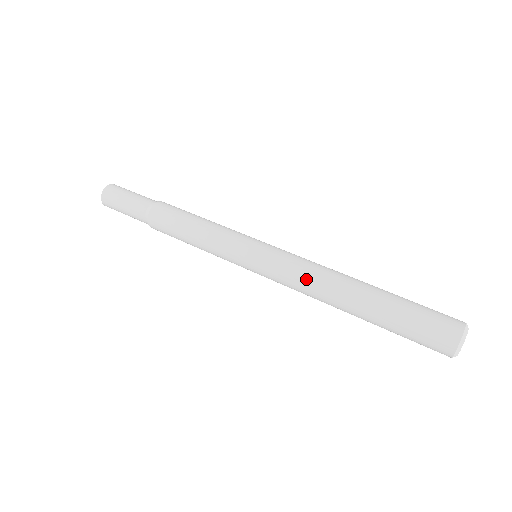
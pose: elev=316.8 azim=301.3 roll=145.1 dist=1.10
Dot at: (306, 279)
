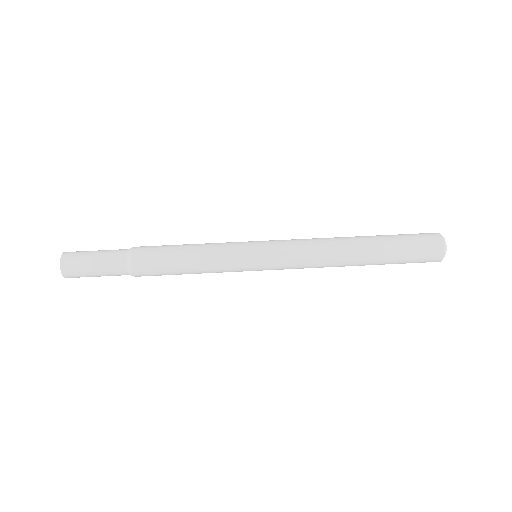
Dot at: (315, 265)
